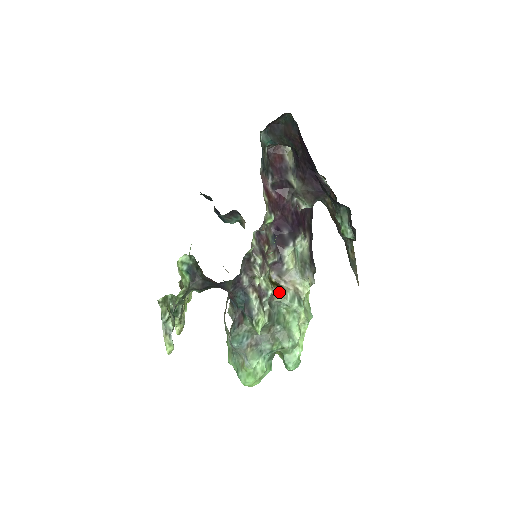
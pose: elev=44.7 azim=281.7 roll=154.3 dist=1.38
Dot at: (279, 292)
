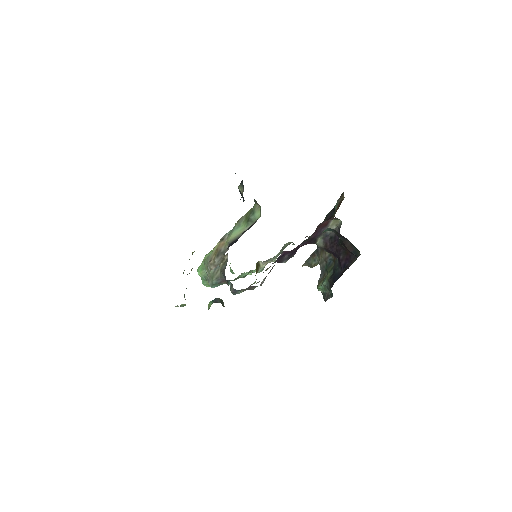
Dot at: occluded
